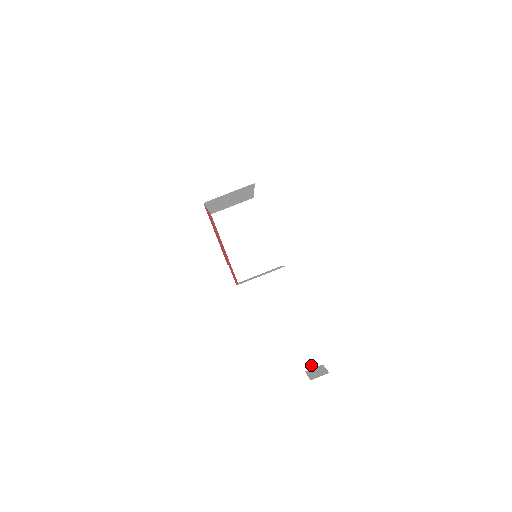
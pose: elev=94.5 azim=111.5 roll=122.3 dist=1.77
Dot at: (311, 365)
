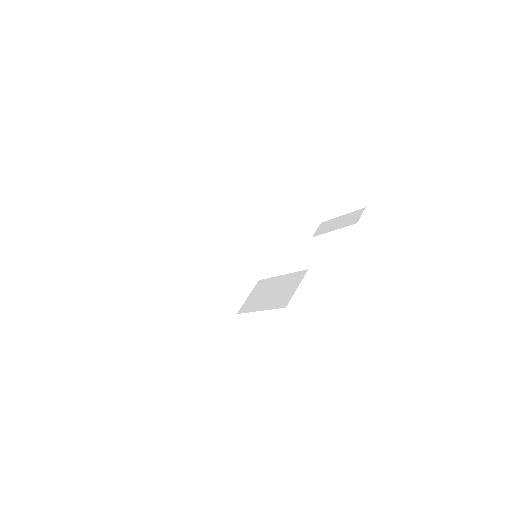
Dot at: (357, 218)
